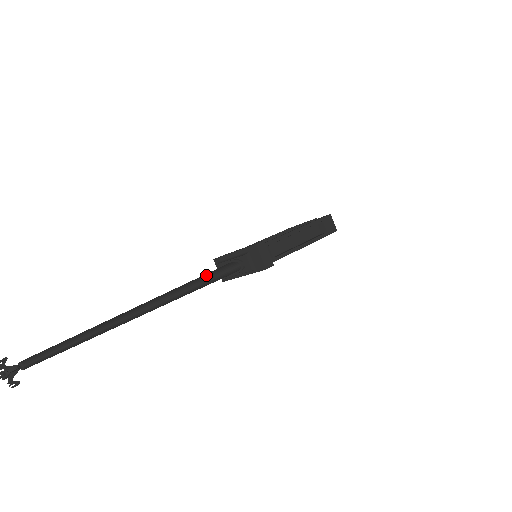
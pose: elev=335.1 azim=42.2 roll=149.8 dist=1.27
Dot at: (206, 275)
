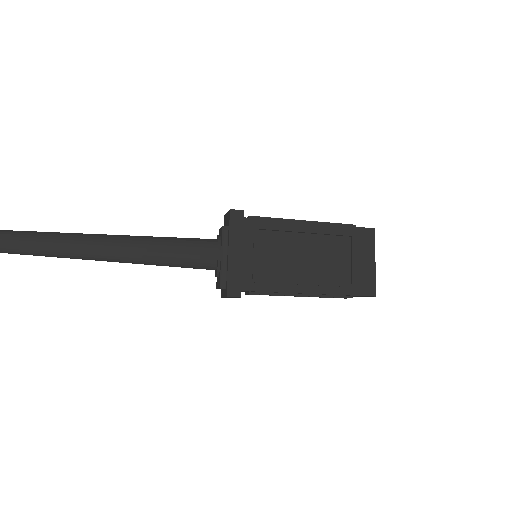
Dot at: occluded
